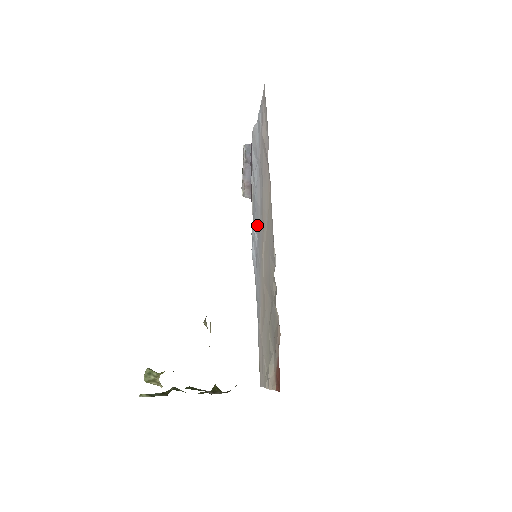
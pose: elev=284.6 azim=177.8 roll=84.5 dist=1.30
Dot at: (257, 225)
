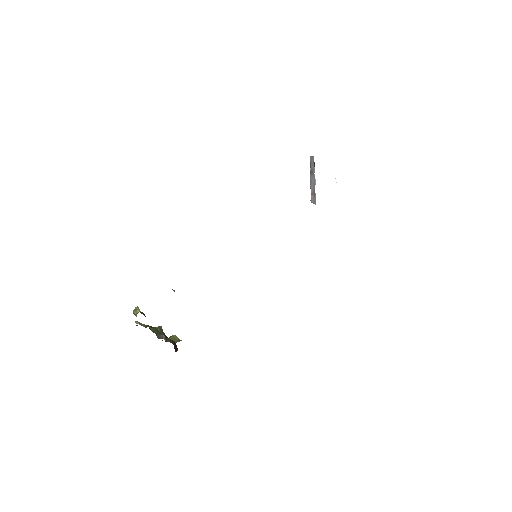
Dot at: occluded
